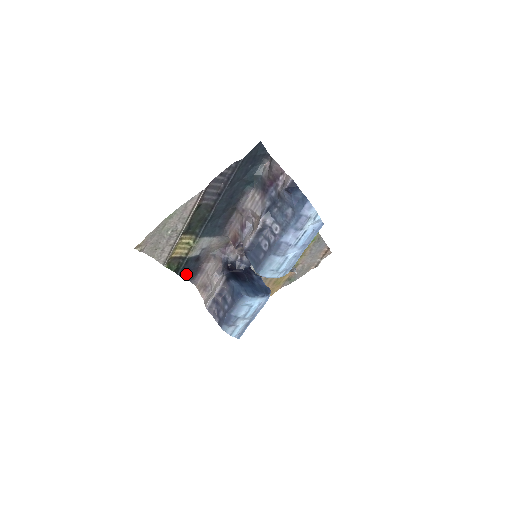
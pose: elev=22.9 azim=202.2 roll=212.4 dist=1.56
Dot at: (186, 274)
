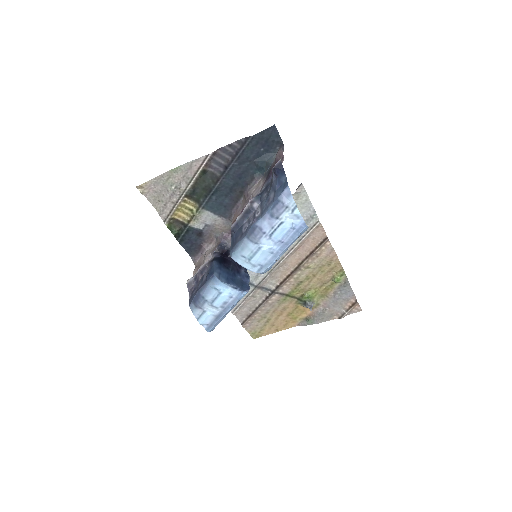
Dot at: (187, 246)
